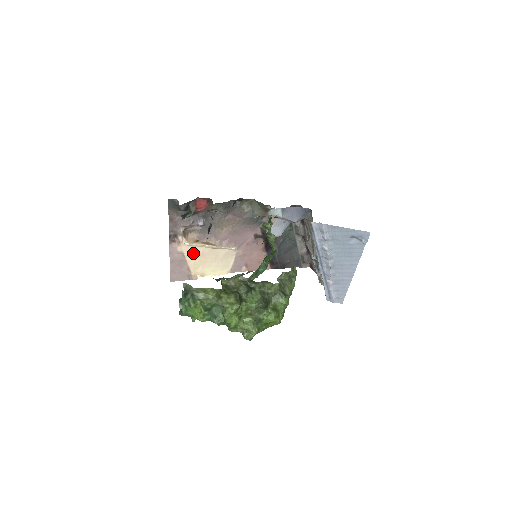
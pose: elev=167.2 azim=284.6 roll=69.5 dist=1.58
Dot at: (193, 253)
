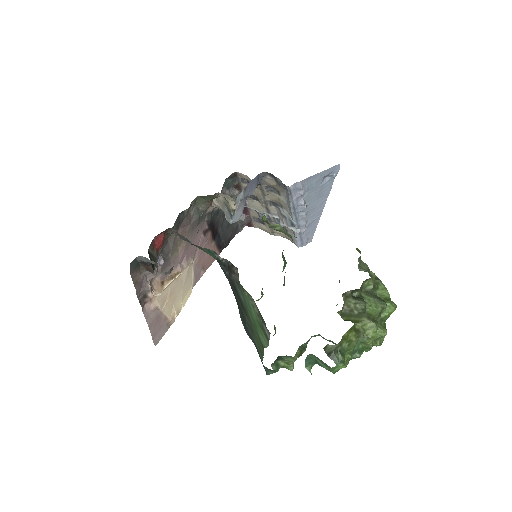
Dot at: (164, 299)
